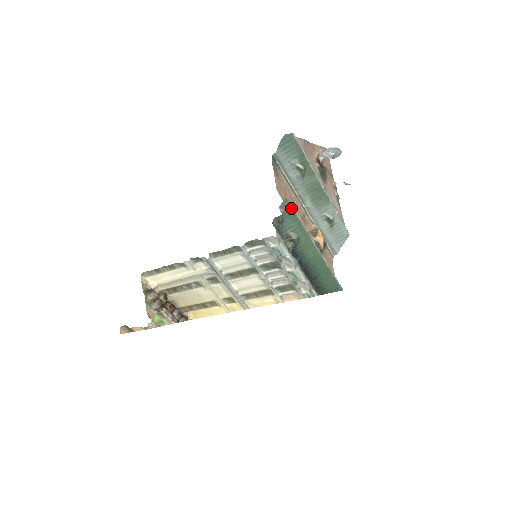
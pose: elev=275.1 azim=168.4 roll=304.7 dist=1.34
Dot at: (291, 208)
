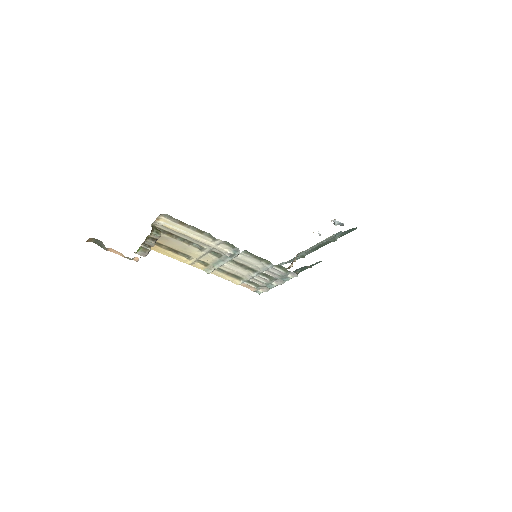
Dot at: occluded
